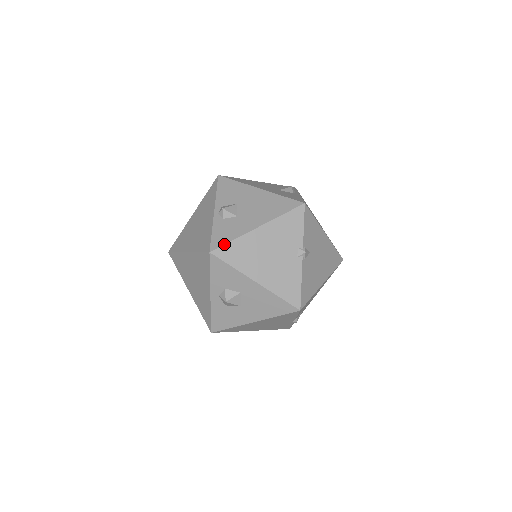
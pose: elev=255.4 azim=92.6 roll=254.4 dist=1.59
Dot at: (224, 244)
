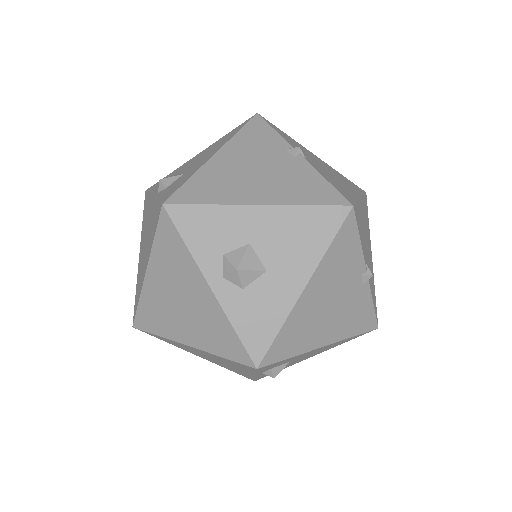
Dot at: (178, 187)
